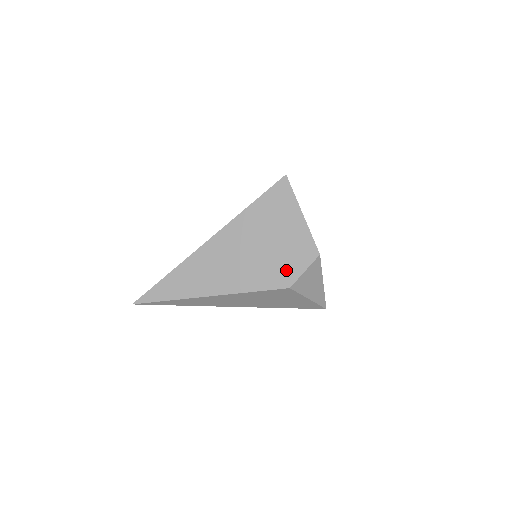
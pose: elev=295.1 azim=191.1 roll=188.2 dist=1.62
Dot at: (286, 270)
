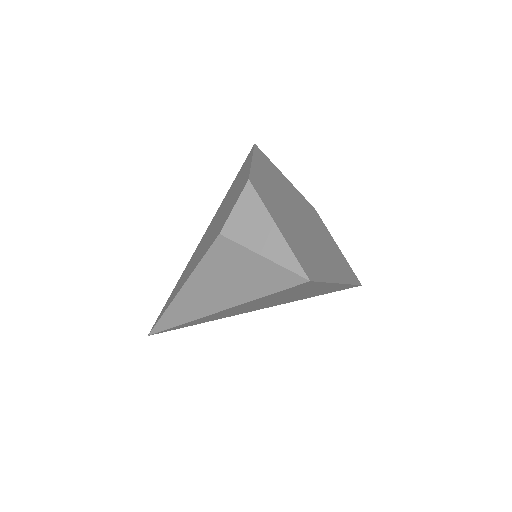
Dot at: (224, 219)
